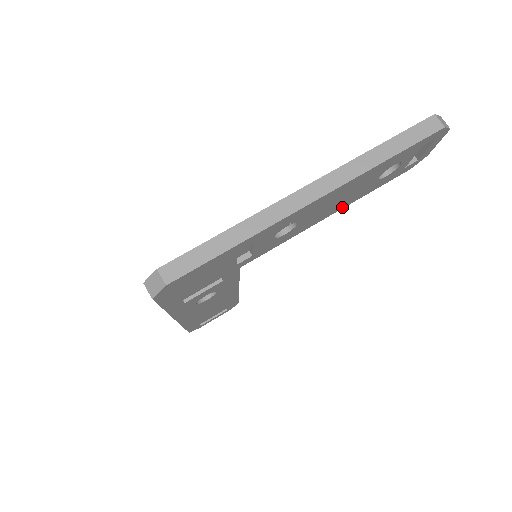
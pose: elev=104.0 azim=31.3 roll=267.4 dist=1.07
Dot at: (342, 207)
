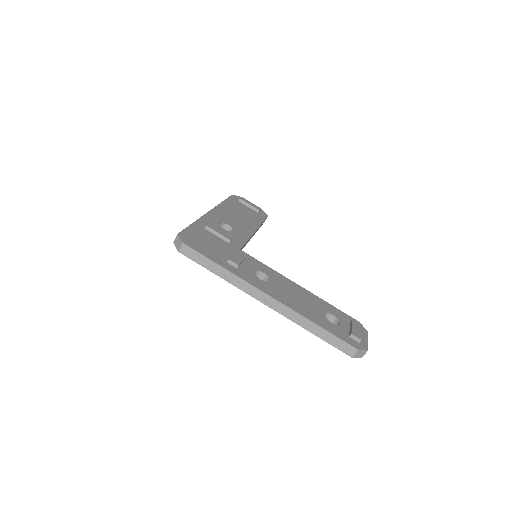
Dot at: occluded
